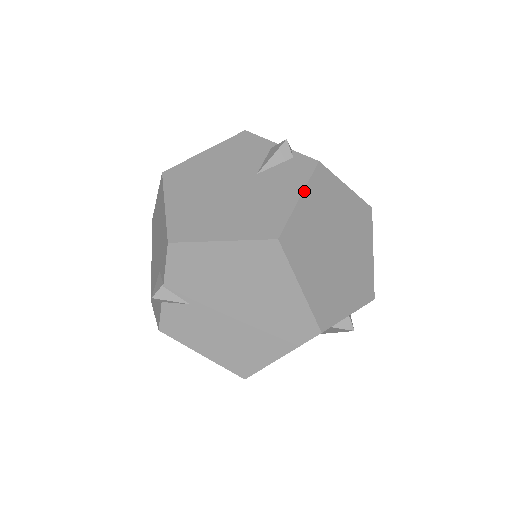
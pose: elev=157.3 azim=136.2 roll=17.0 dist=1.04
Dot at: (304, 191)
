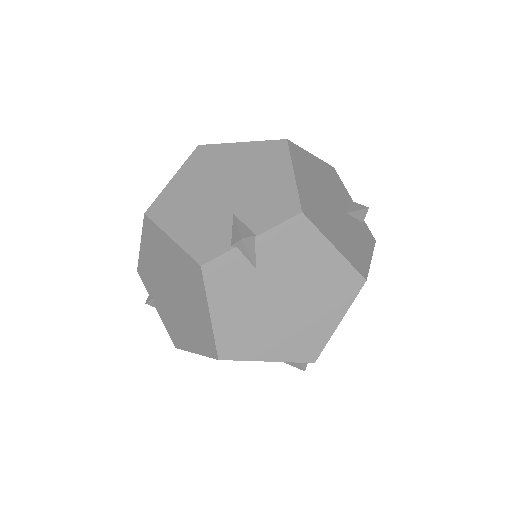
Dot at: occluded
